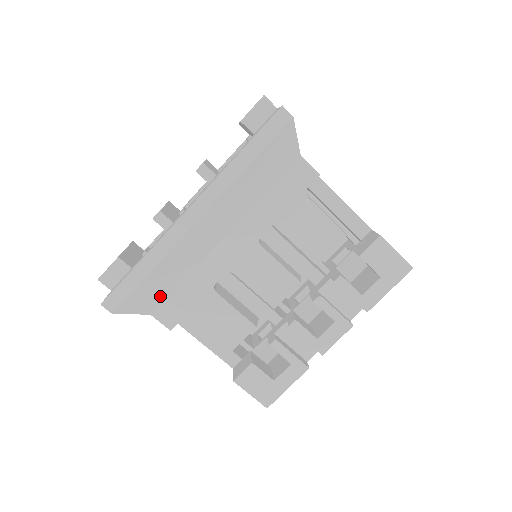
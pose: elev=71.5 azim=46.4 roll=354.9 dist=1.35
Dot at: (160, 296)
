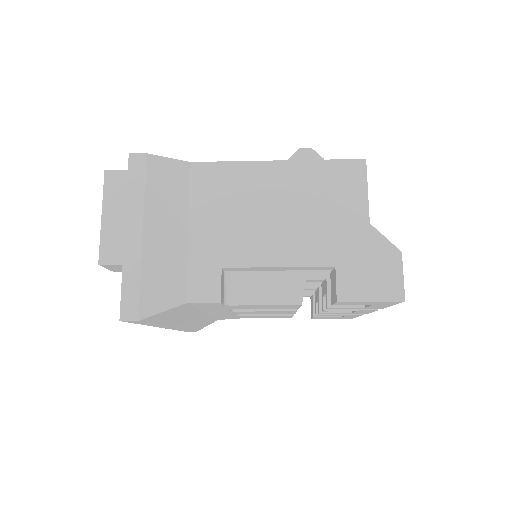
Dot at: (211, 321)
